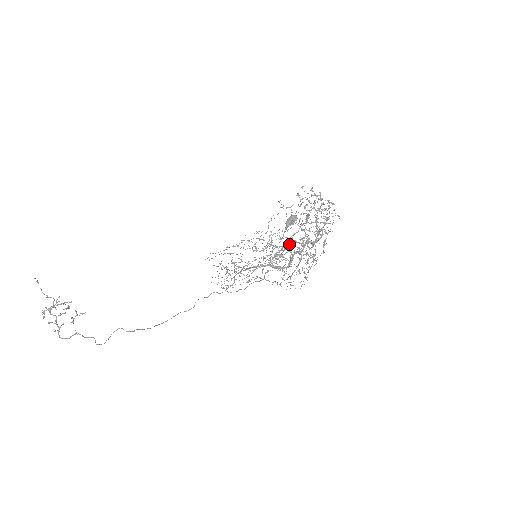
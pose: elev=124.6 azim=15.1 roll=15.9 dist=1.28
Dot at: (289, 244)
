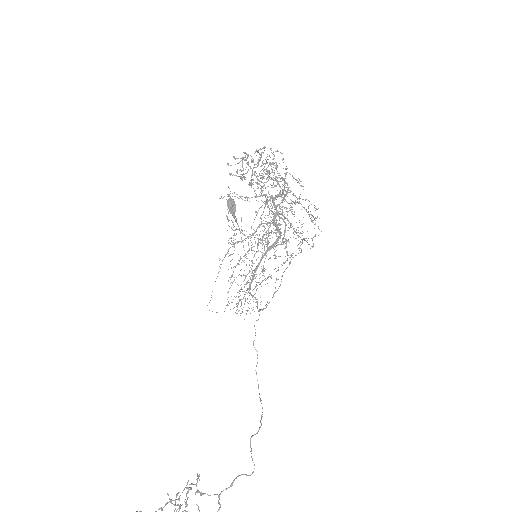
Dot at: occluded
